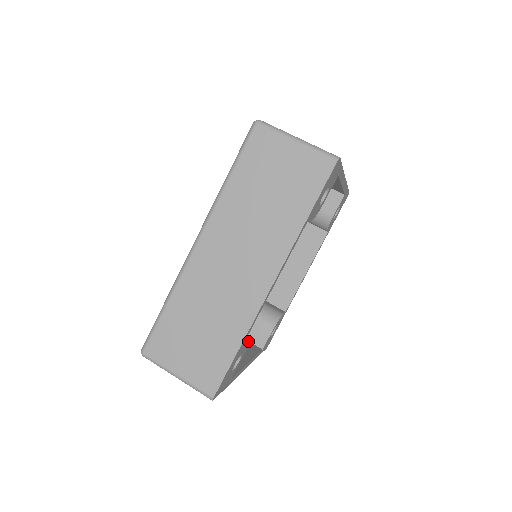
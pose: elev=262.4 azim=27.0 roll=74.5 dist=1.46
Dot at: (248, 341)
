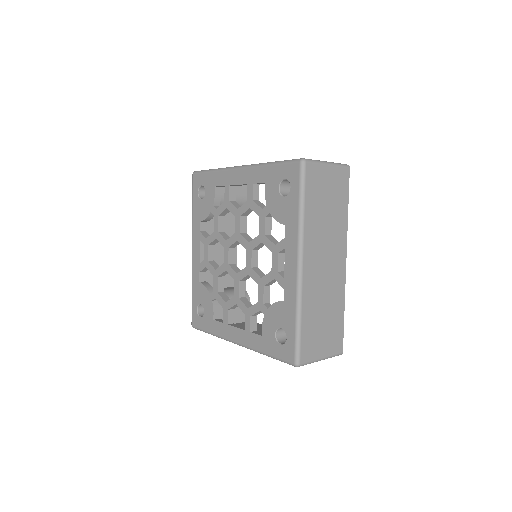
Dot at: occluded
